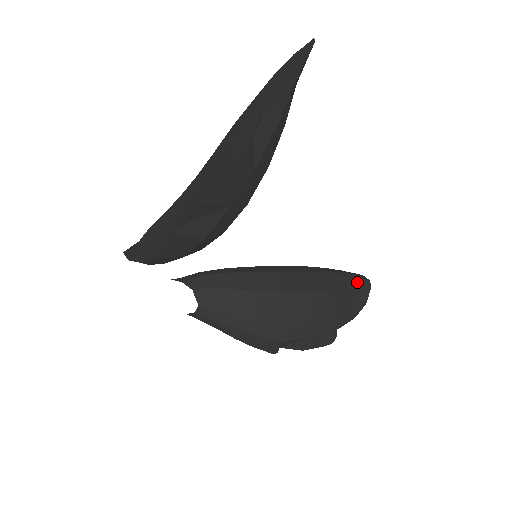
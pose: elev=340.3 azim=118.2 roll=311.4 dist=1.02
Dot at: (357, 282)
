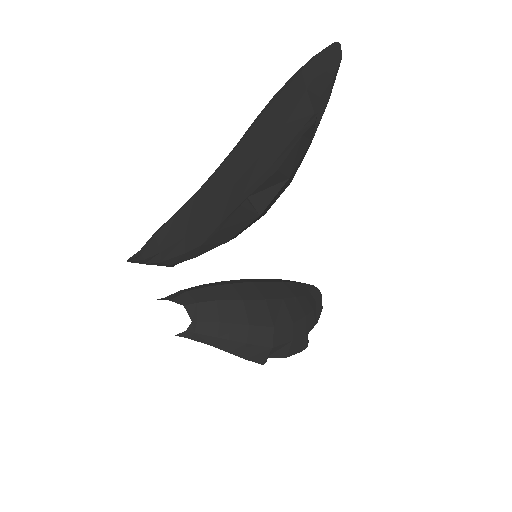
Dot at: (312, 290)
